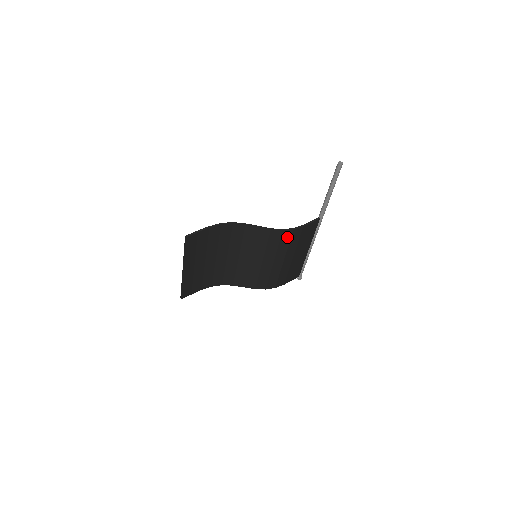
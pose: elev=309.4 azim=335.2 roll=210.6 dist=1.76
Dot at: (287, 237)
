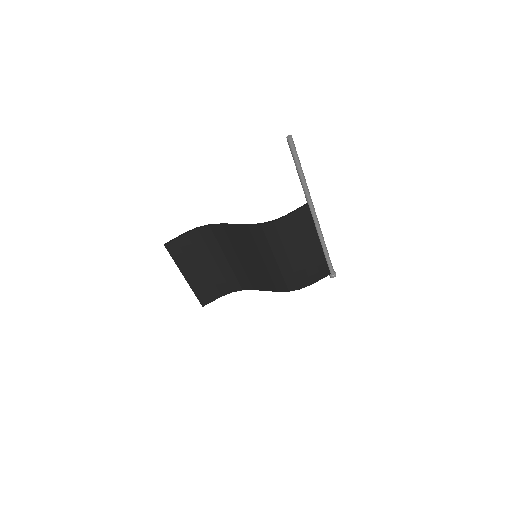
Dot at: (272, 231)
